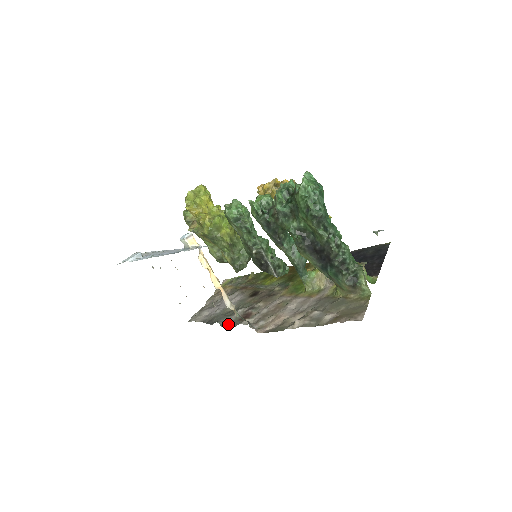
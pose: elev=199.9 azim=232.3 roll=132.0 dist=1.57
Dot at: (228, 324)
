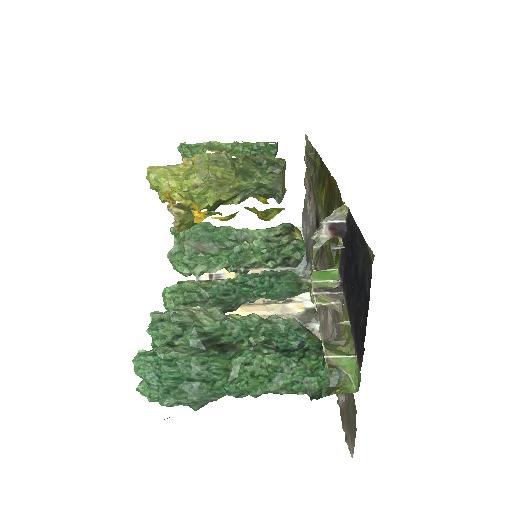
Dot at: occluded
